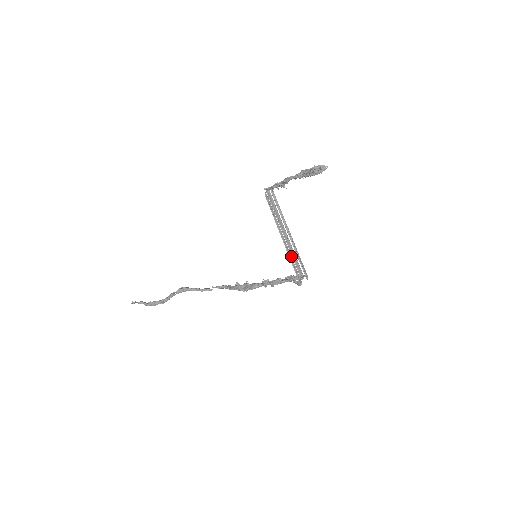
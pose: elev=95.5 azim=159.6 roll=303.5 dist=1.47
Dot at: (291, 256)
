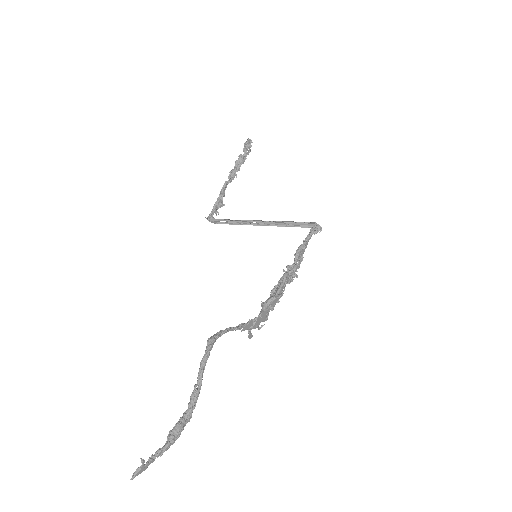
Dot at: (287, 226)
